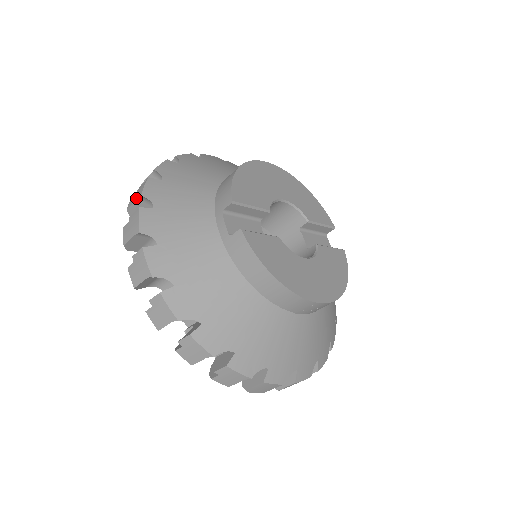
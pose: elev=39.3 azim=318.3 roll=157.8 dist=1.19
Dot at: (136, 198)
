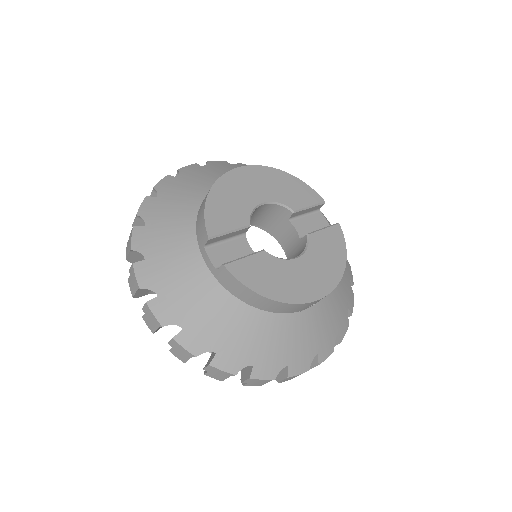
Dot at: (129, 251)
